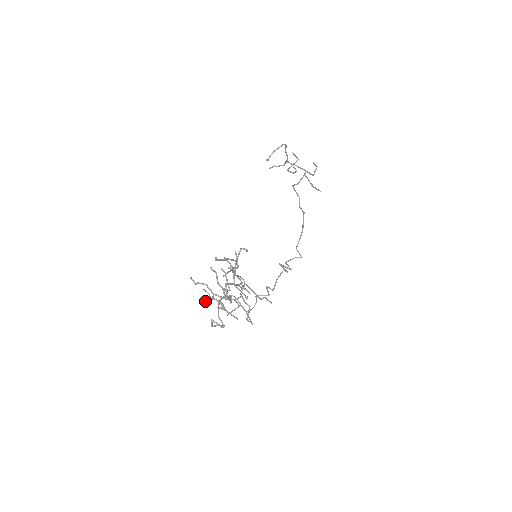
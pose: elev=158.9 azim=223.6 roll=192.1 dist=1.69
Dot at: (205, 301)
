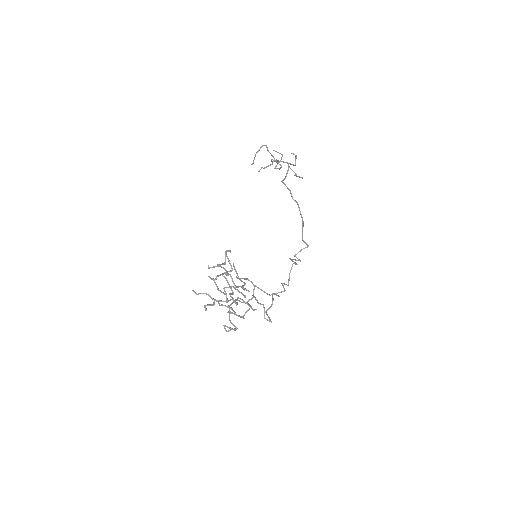
Dot at: (205, 308)
